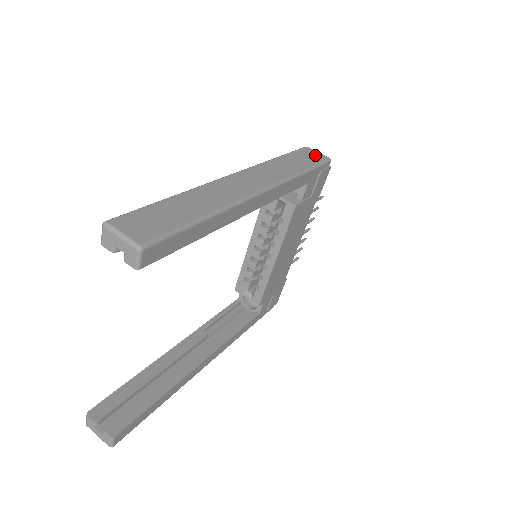
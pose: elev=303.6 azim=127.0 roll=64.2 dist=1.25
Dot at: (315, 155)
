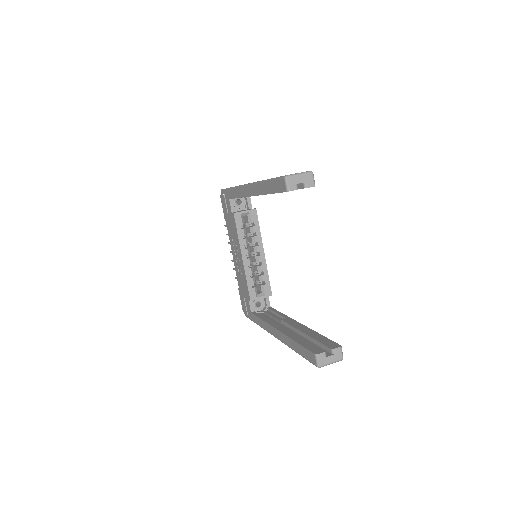
Dot at: occluded
